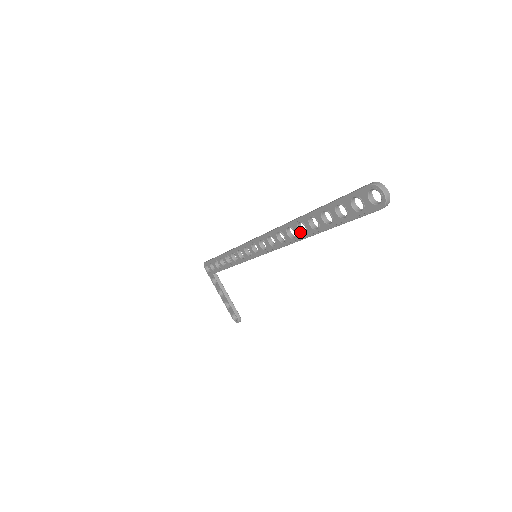
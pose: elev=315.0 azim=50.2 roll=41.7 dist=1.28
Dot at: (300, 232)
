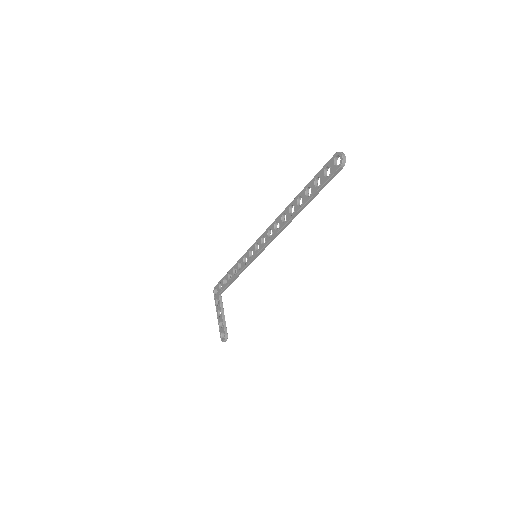
Dot at: (290, 213)
